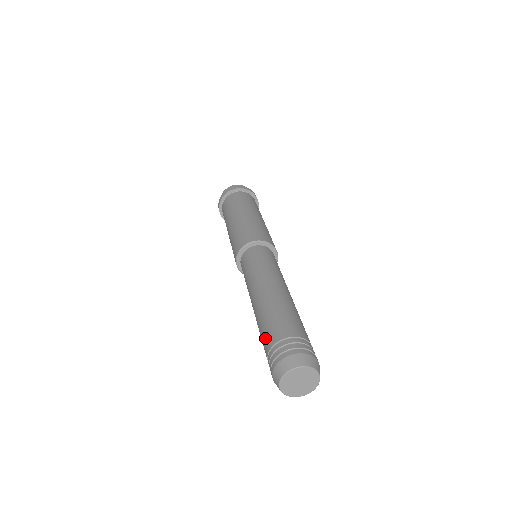
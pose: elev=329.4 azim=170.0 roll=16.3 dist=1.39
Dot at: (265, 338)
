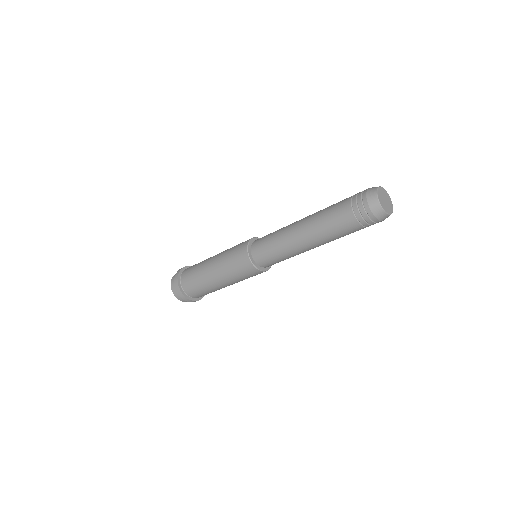
Dot at: occluded
